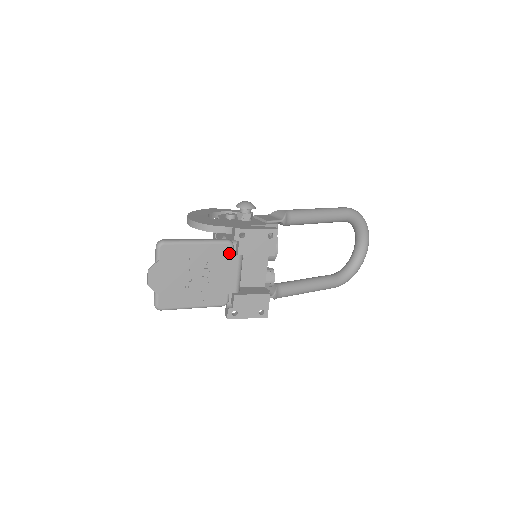
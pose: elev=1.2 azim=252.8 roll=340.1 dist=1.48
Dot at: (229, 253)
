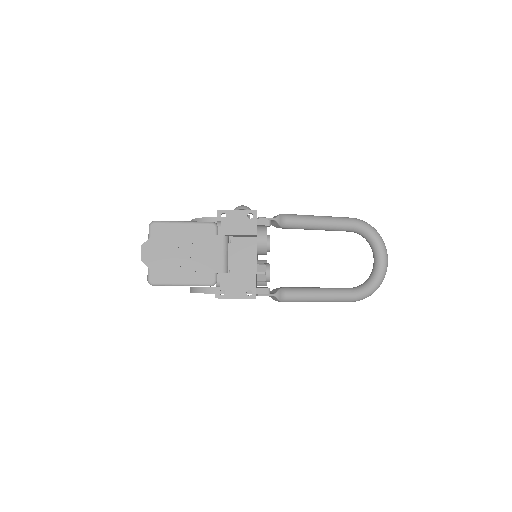
Dot at: (213, 233)
